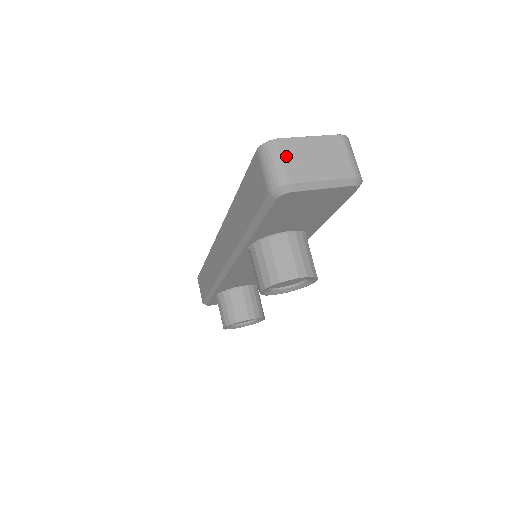
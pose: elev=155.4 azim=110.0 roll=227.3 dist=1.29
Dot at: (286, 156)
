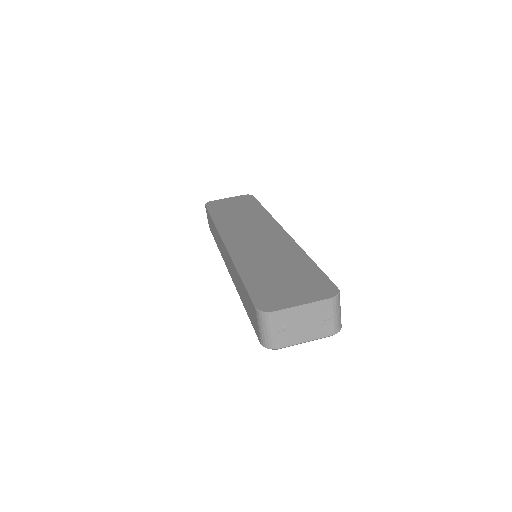
Dot at: (278, 327)
